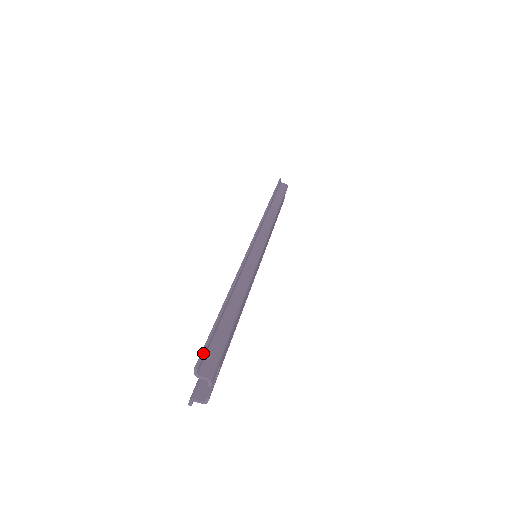
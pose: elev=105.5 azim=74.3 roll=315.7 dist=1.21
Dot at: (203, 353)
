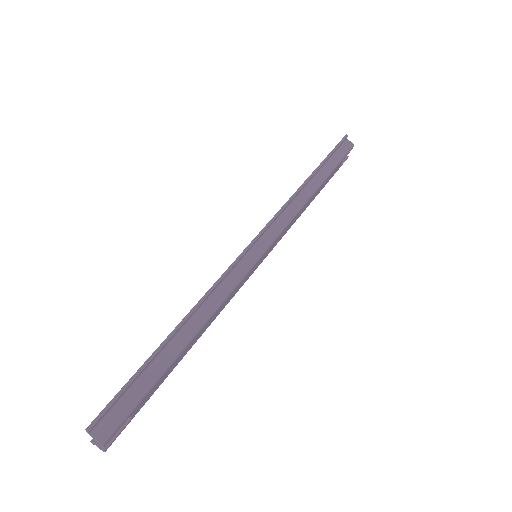
Dot at: (105, 410)
